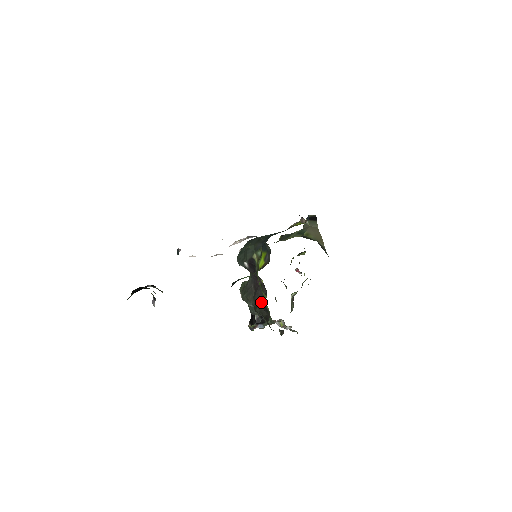
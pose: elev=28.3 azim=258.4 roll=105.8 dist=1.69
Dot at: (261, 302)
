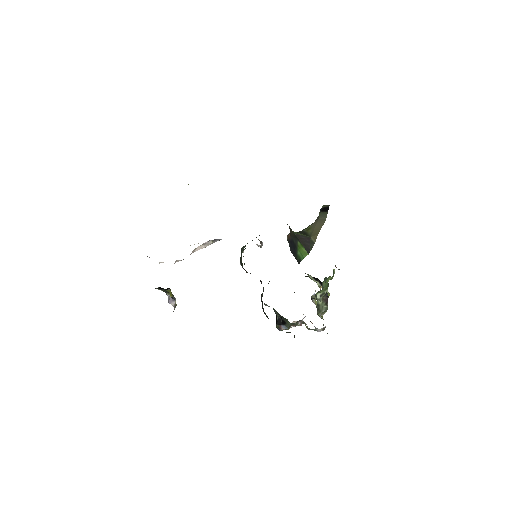
Dot at: (262, 303)
